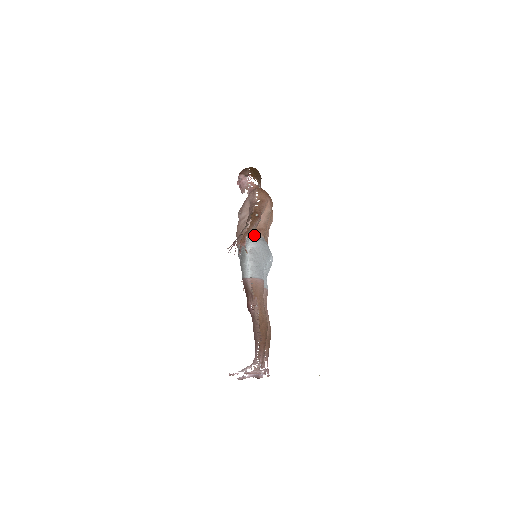
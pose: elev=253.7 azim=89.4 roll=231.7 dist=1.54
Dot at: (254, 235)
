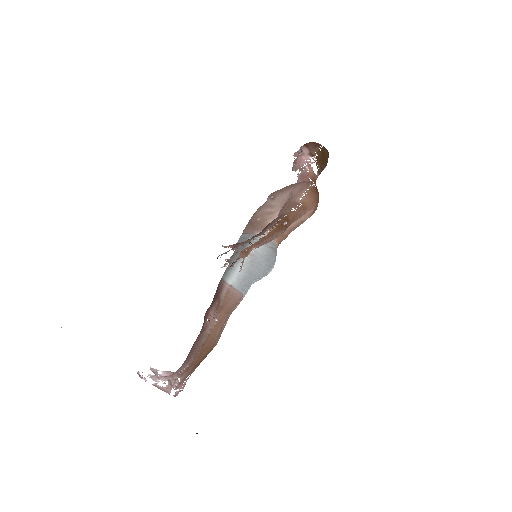
Dot at: occluded
